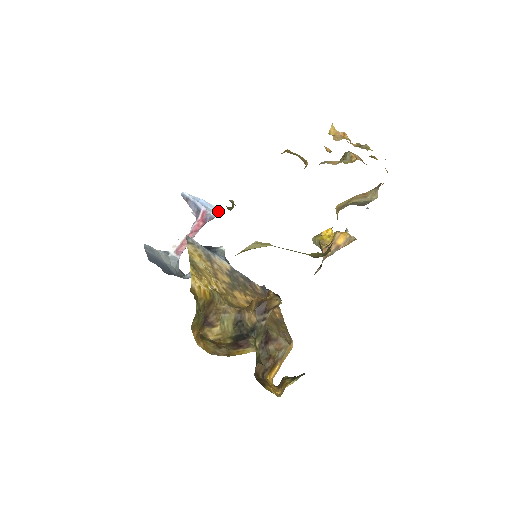
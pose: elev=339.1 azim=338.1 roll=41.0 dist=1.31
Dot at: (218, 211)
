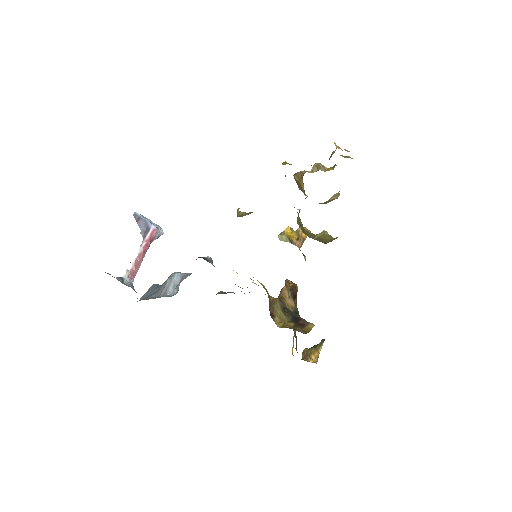
Dot at: (162, 229)
